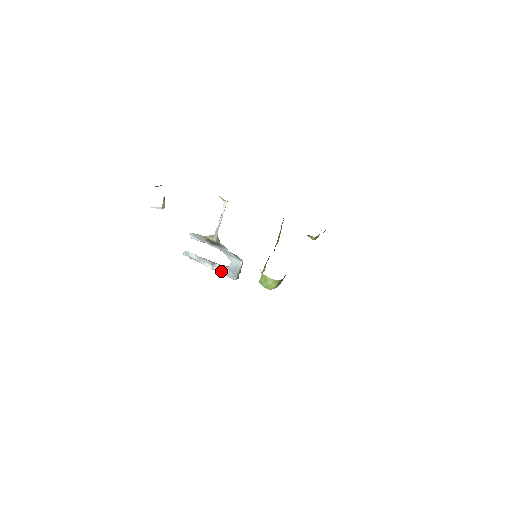
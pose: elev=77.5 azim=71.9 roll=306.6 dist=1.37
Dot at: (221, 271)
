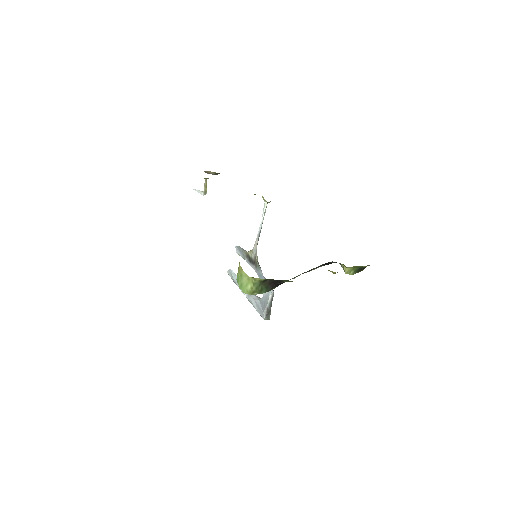
Dot at: (254, 303)
